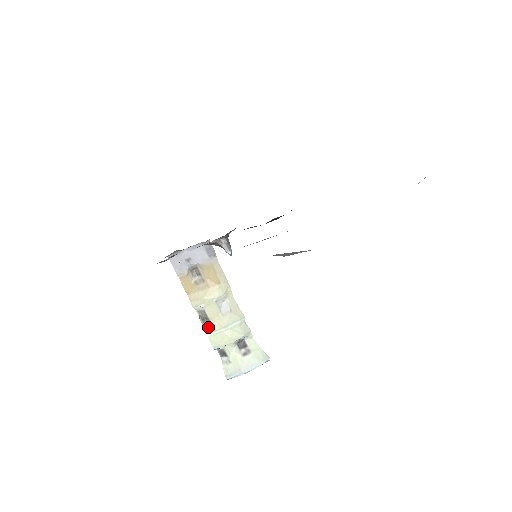
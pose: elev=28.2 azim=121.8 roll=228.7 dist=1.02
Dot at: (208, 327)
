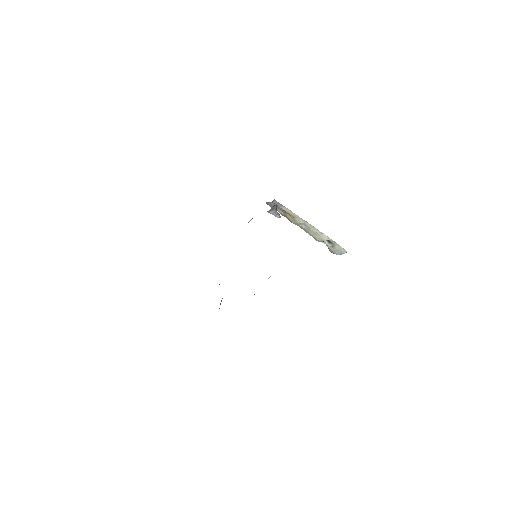
Dot at: (306, 232)
